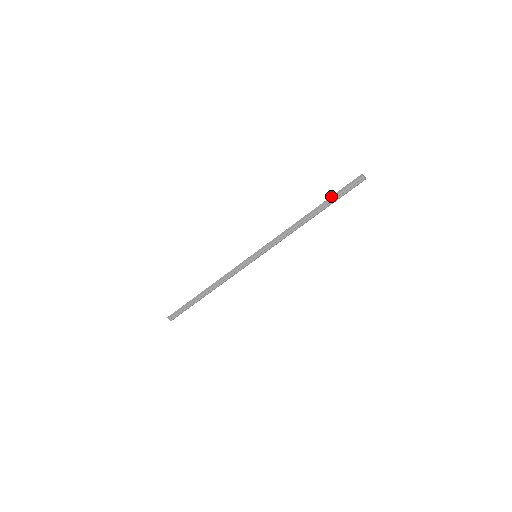
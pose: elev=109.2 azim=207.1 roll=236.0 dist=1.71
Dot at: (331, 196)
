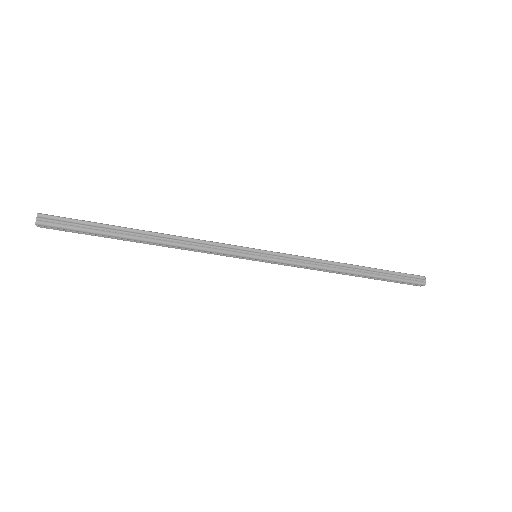
Dot at: occluded
